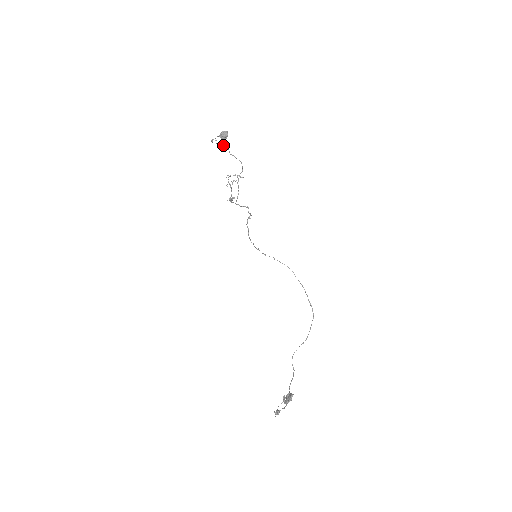
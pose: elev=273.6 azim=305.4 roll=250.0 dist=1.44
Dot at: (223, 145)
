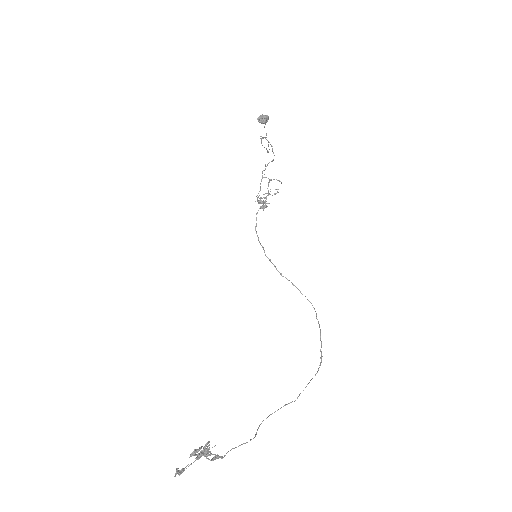
Dot at: occluded
